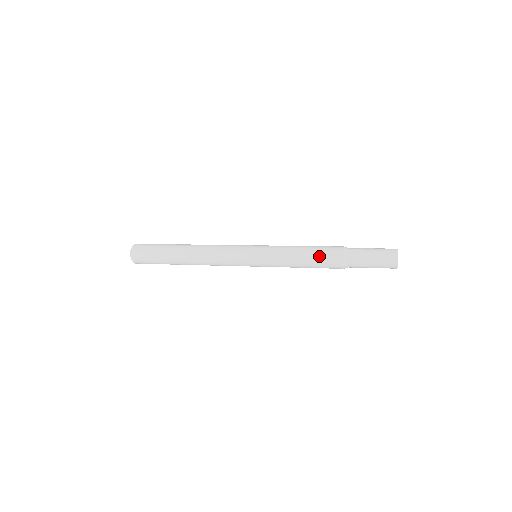
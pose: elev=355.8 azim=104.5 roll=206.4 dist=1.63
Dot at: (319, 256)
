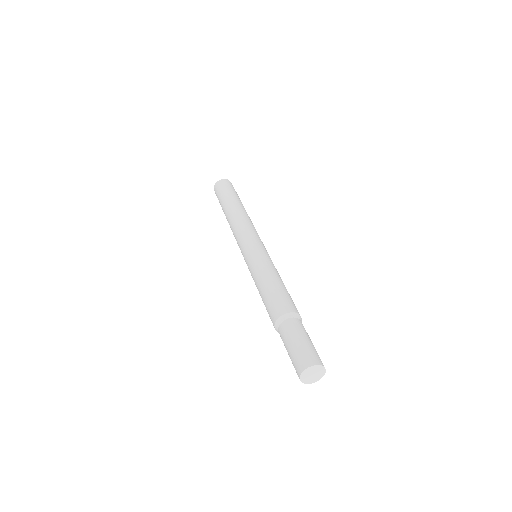
Dot at: occluded
